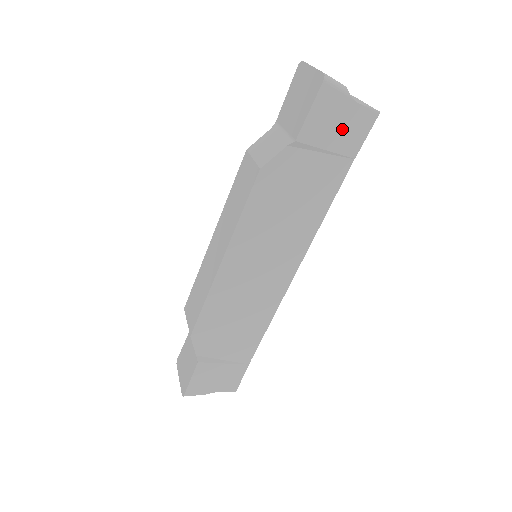
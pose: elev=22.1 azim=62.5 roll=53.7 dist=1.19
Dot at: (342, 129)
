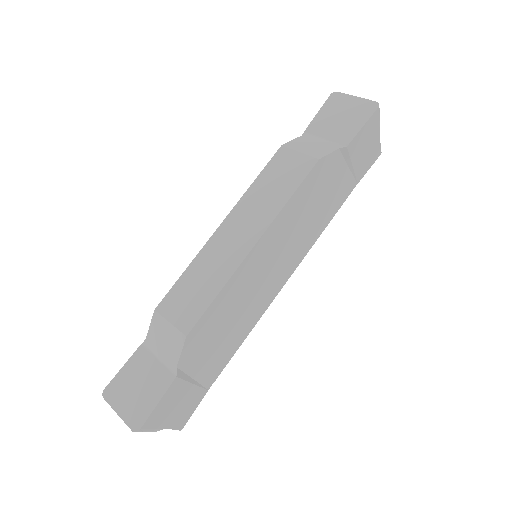
Dot at: (365, 153)
